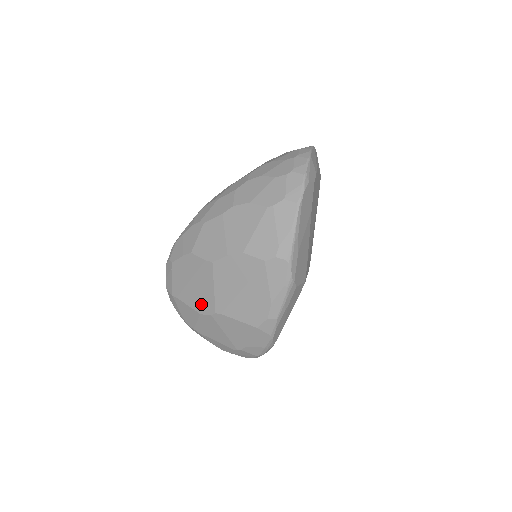
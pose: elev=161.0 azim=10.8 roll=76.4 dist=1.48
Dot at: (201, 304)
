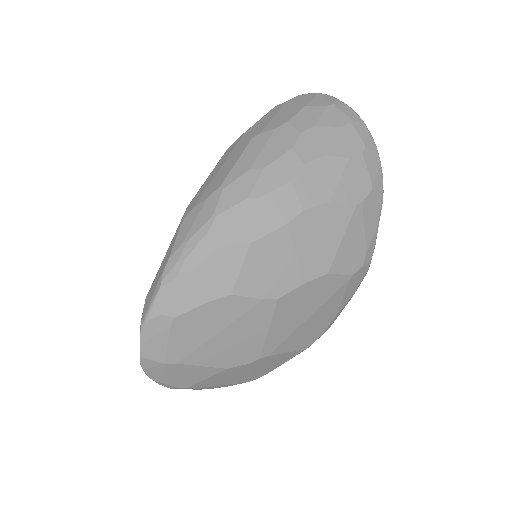
Dot at: (233, 356)
